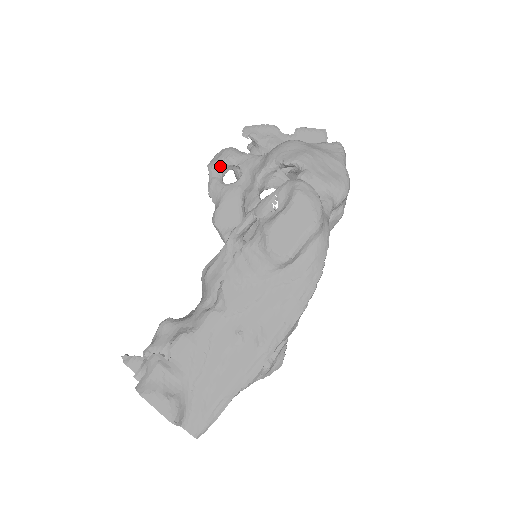
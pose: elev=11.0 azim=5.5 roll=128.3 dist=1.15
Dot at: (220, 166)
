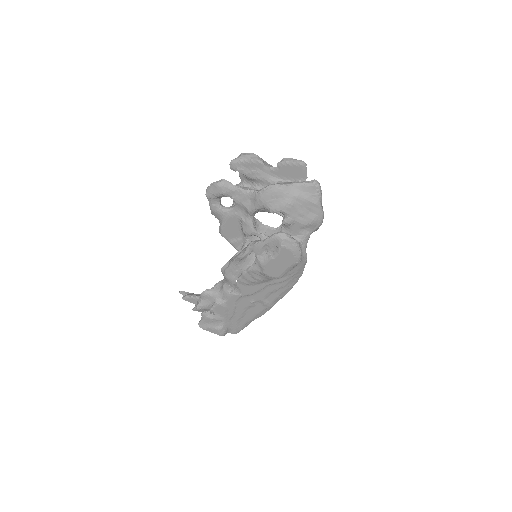
Dot at: (217, 197)
